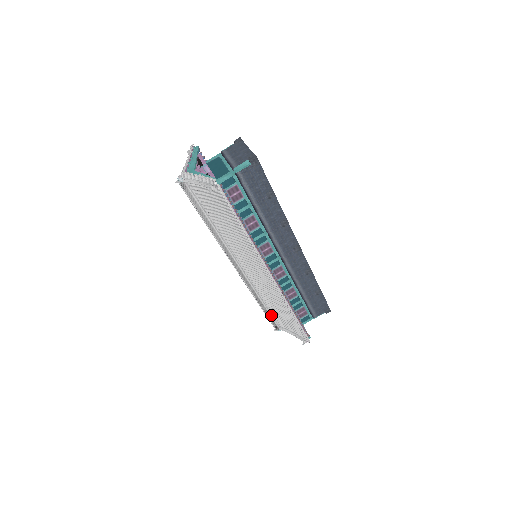
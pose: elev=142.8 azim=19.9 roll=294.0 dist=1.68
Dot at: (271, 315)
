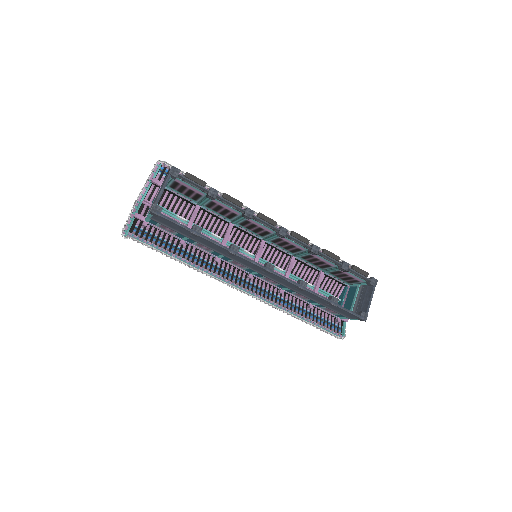
Dot at: occluded
